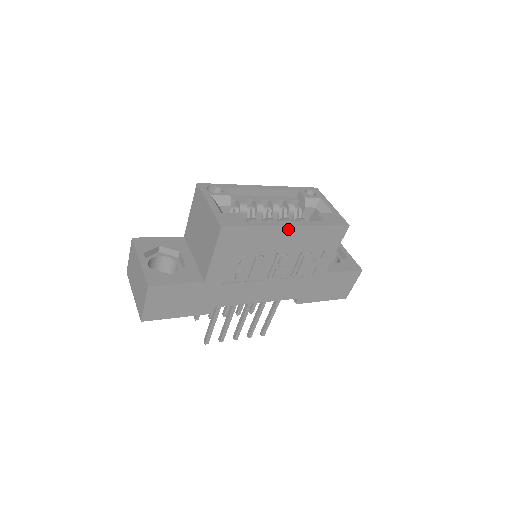
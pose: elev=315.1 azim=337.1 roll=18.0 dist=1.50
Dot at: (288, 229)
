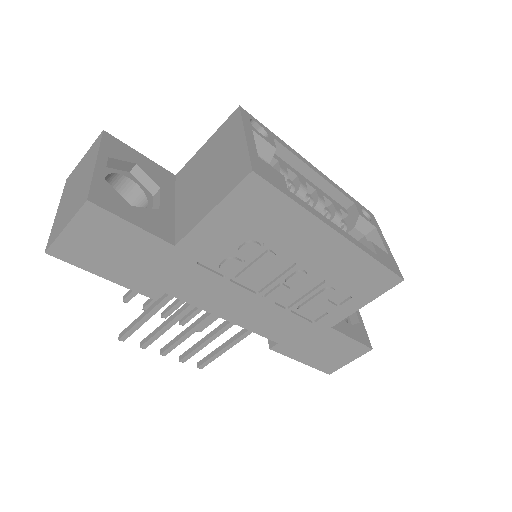
Dot at: (333, 236)
